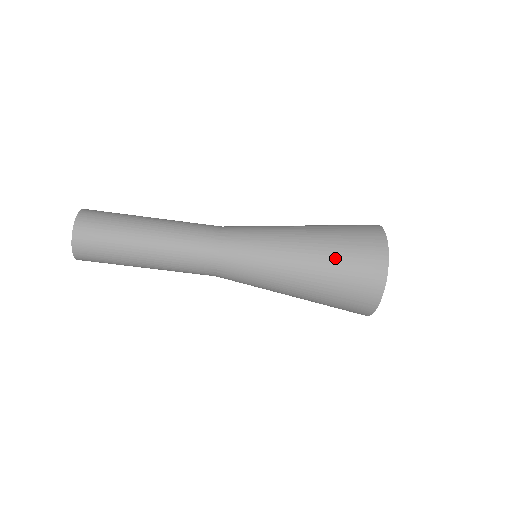
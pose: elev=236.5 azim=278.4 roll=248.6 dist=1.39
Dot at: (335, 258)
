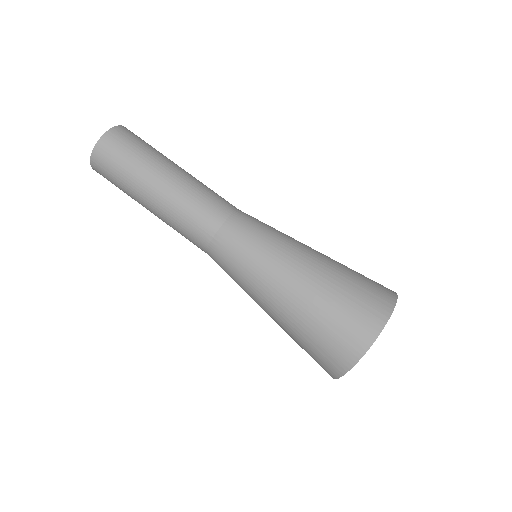
Dot at: (341, 277)
